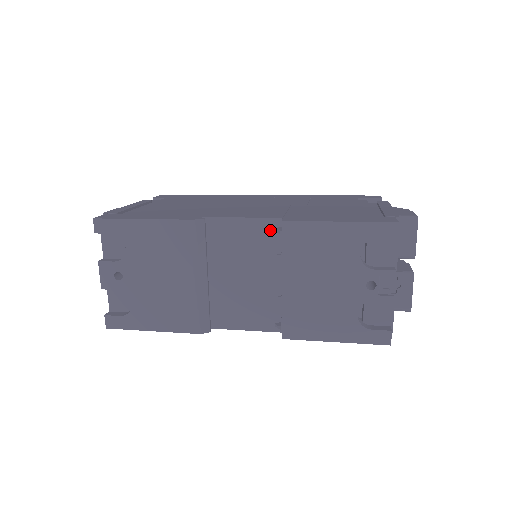
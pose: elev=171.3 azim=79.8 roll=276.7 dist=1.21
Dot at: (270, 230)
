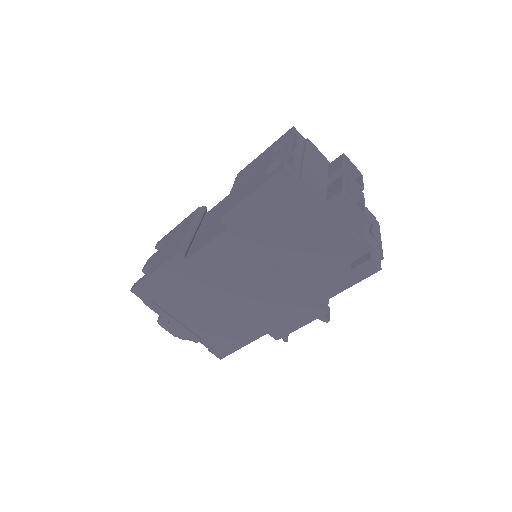
Dot at: occluded
